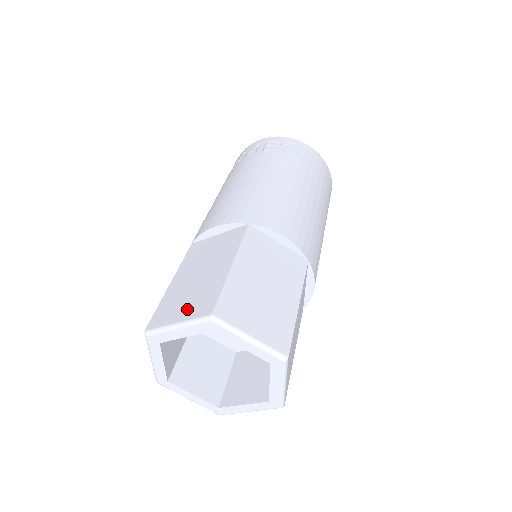
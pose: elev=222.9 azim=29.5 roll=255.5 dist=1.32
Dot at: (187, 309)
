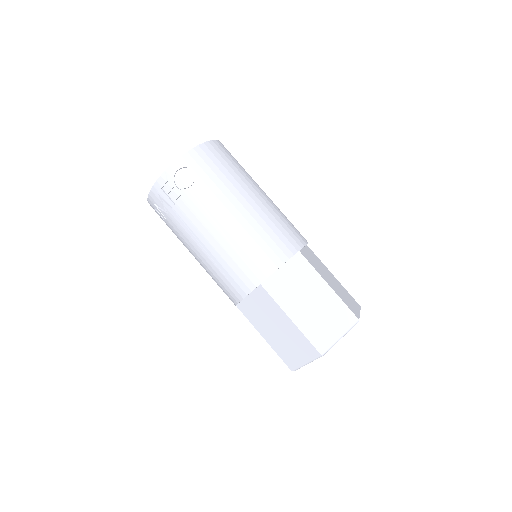
Dot at: (301, 354)
